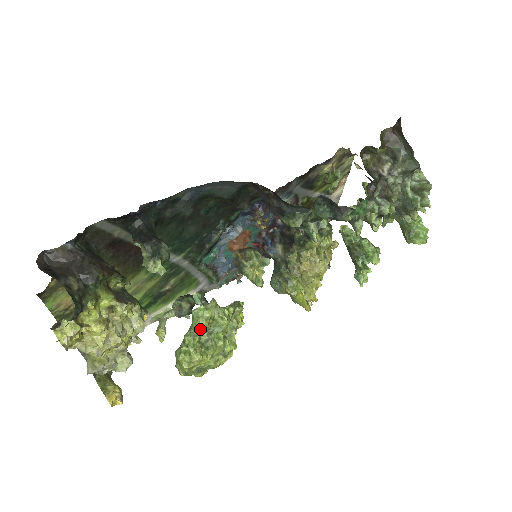
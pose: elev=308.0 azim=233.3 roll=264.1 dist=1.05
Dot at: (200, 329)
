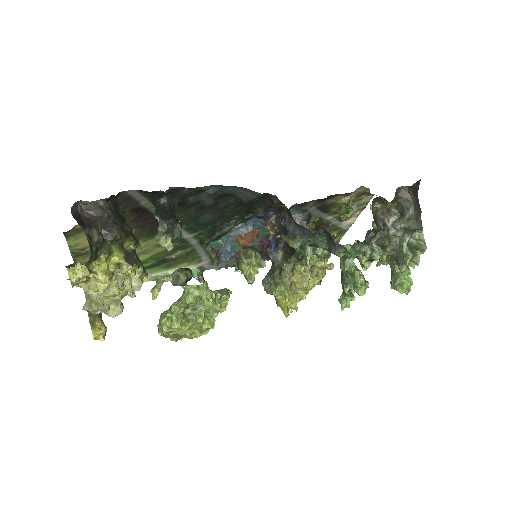
Dot at: (187, 303)
